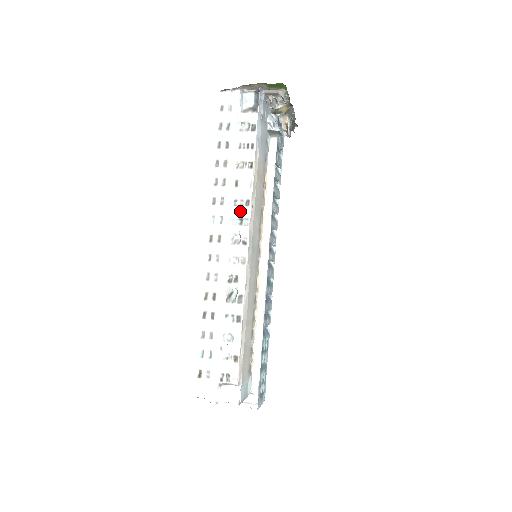
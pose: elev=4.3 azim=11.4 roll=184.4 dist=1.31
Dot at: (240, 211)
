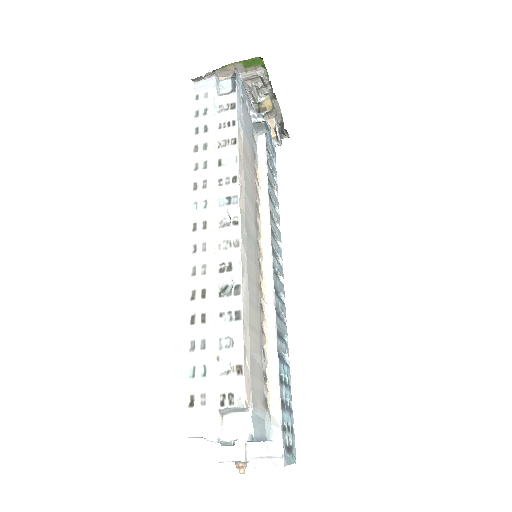
Dot at: (227, 190)
